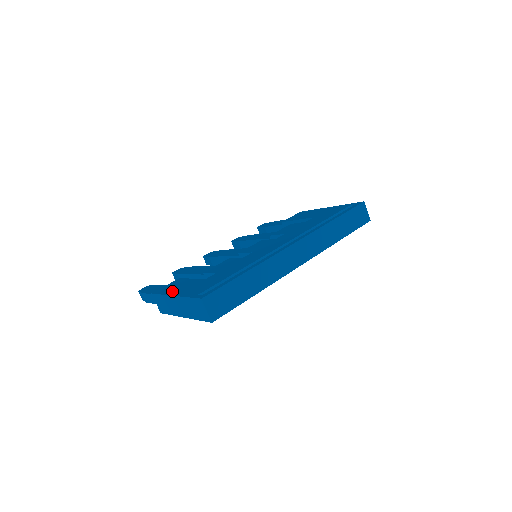
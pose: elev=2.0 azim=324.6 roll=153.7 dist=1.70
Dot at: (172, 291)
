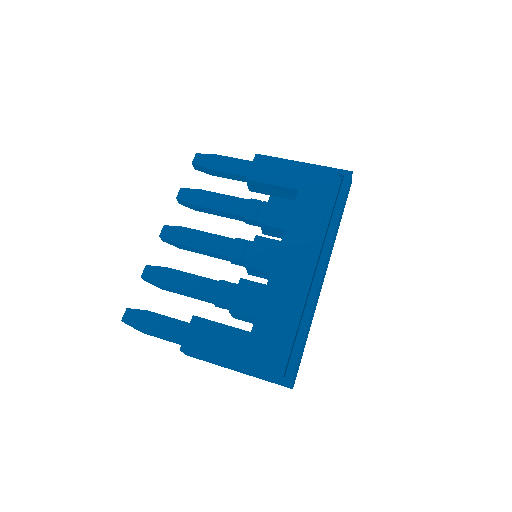
Dot at: (218, 354)
